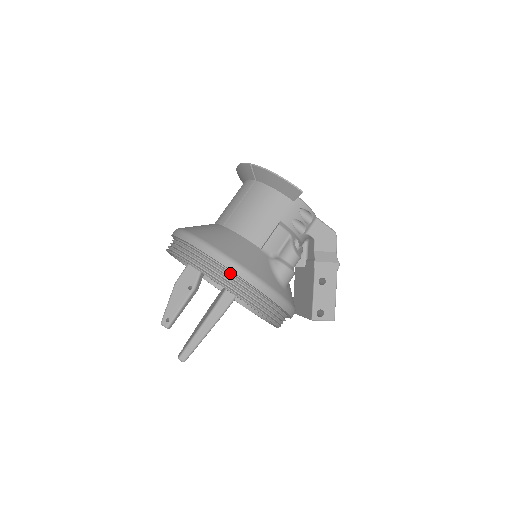
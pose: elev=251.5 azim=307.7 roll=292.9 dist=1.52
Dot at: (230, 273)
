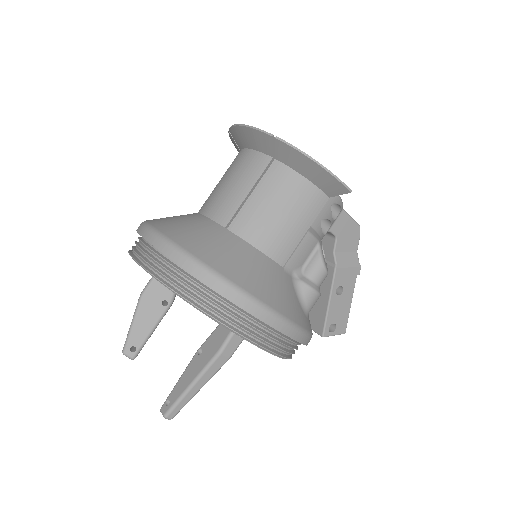
Dot at: (254, 319)
